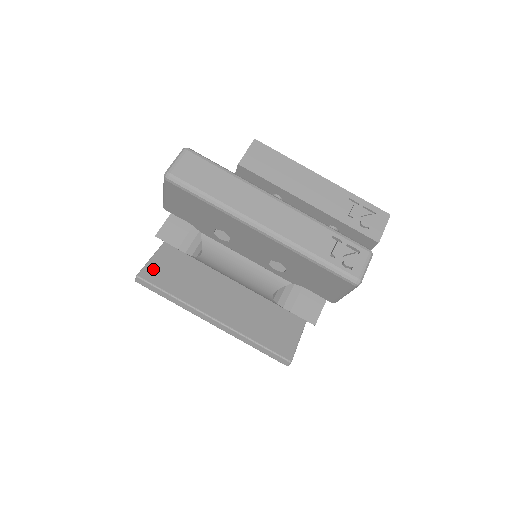
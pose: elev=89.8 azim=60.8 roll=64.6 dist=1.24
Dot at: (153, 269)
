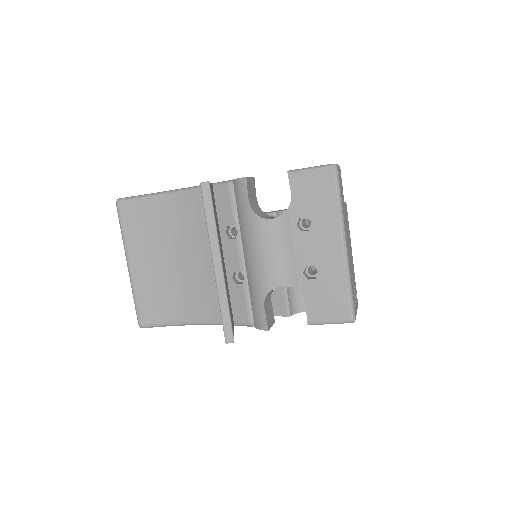
Dot at: occluded
